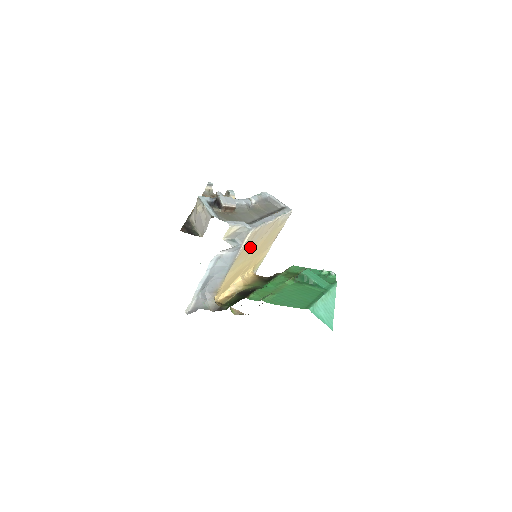
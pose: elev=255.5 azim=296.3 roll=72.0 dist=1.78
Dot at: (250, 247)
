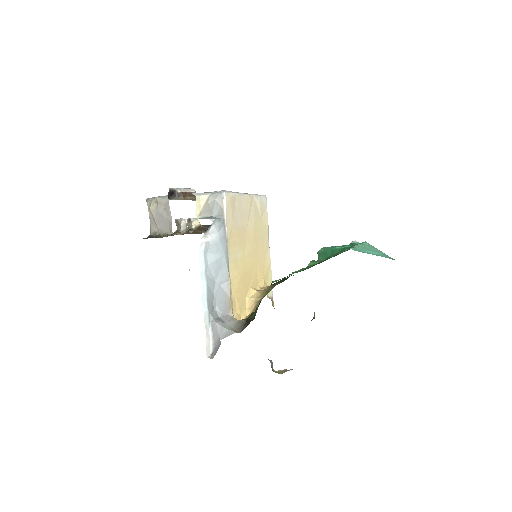
Dot at: (239, 232)
